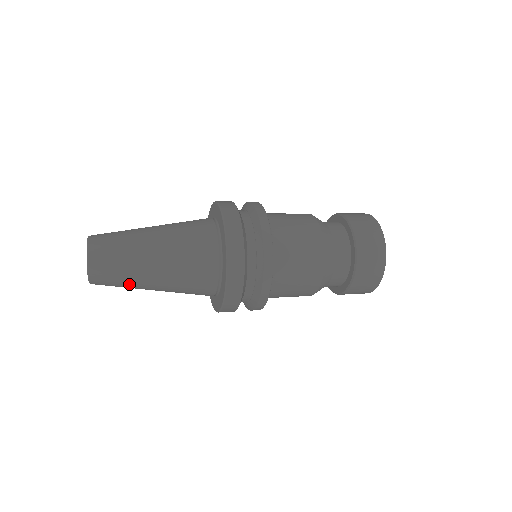
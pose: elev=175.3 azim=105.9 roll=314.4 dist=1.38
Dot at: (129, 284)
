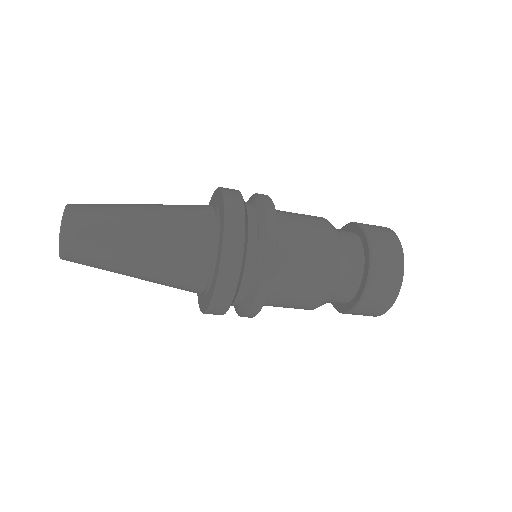
Dot at: (106, 262)
